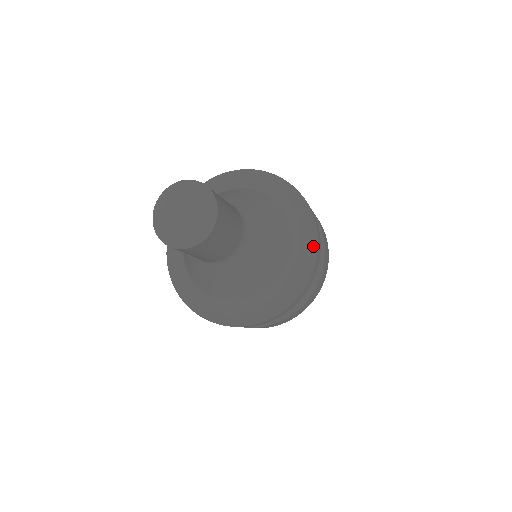
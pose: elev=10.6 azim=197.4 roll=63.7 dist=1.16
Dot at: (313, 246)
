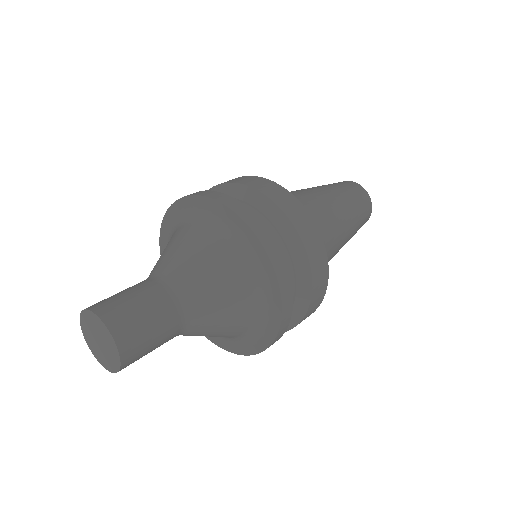
Dot at: (277, 306)
